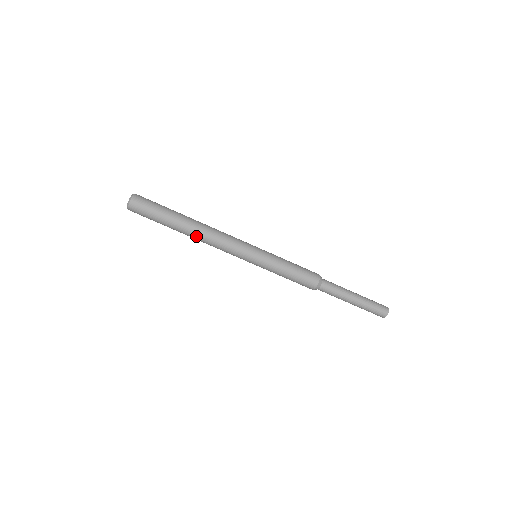
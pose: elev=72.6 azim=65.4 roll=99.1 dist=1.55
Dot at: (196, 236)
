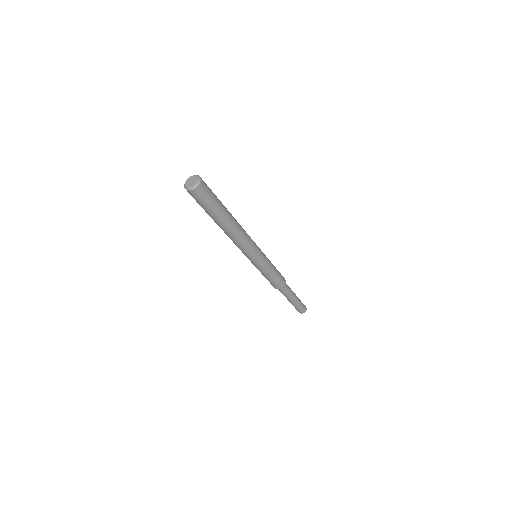
Dot at: occluded
